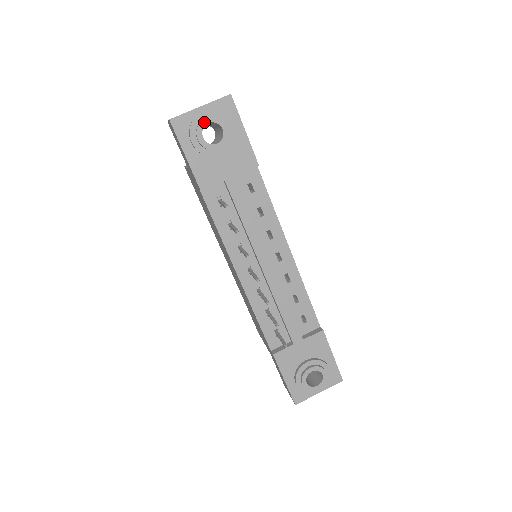
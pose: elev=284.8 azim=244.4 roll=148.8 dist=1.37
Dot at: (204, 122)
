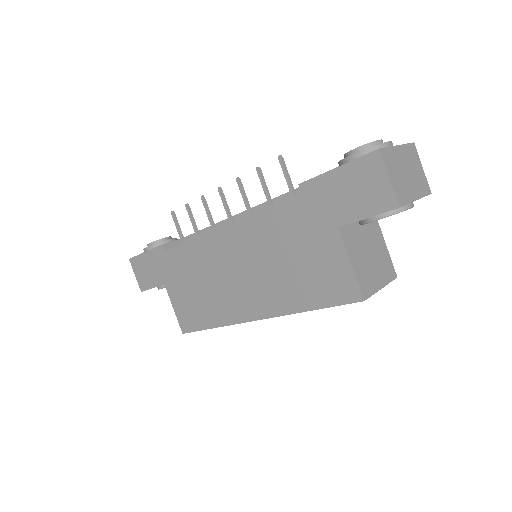
Dot at: occluded
